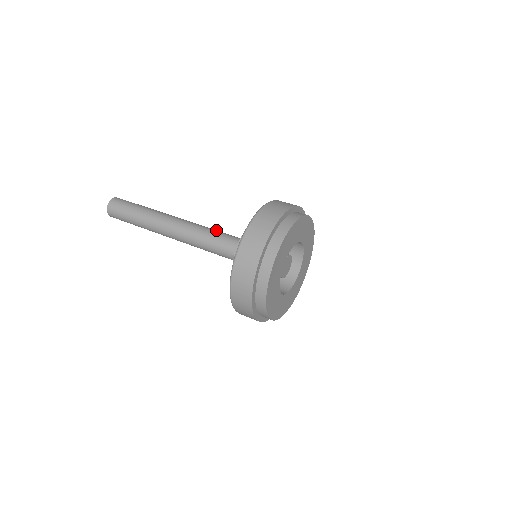
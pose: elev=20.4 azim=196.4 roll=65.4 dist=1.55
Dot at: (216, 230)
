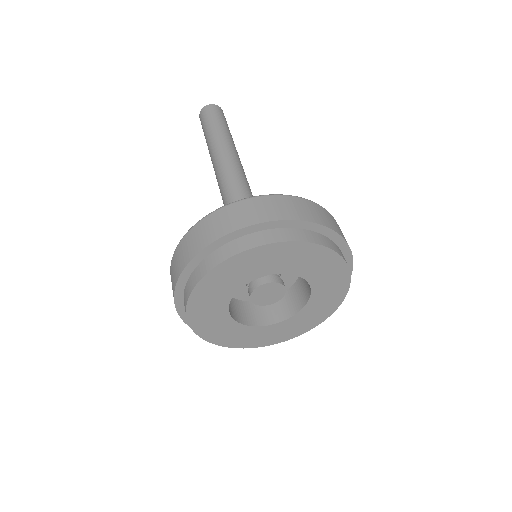
Dot at: (244, 195)
